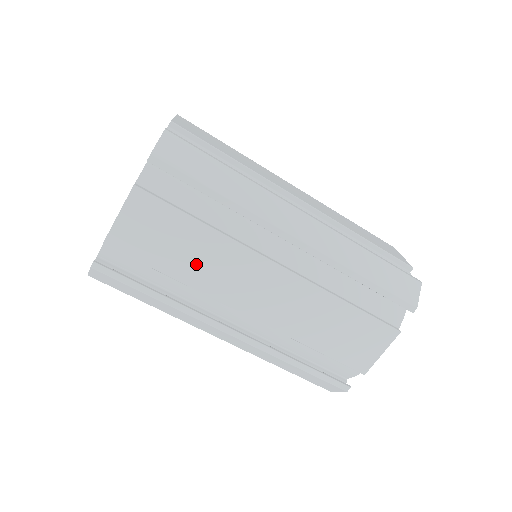
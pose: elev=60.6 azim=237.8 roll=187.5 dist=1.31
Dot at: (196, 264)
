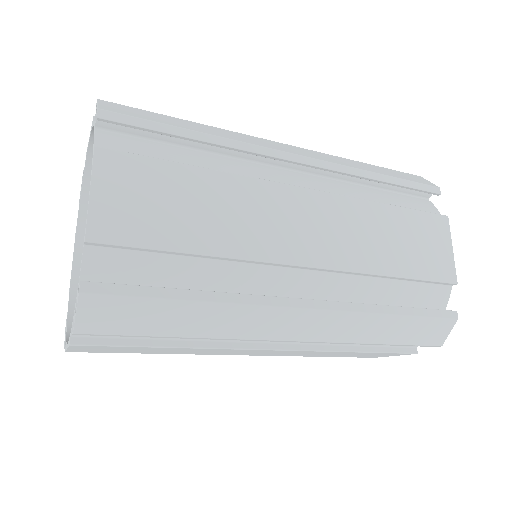
Dot at: (176, 352)
